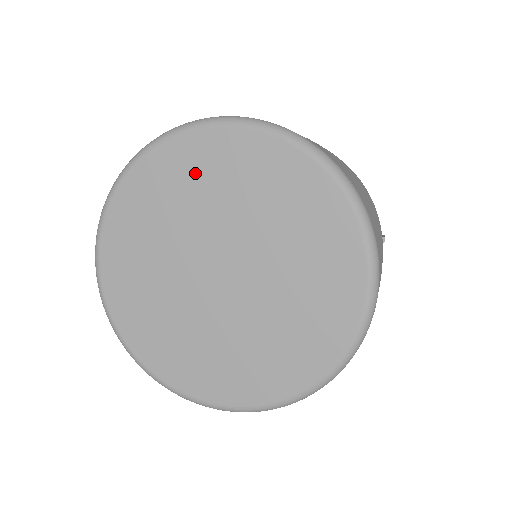
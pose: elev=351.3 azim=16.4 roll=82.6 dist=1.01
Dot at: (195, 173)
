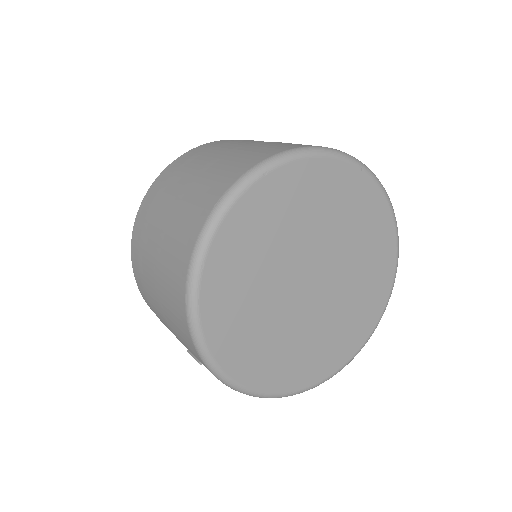
Dot at: (244, 253)
